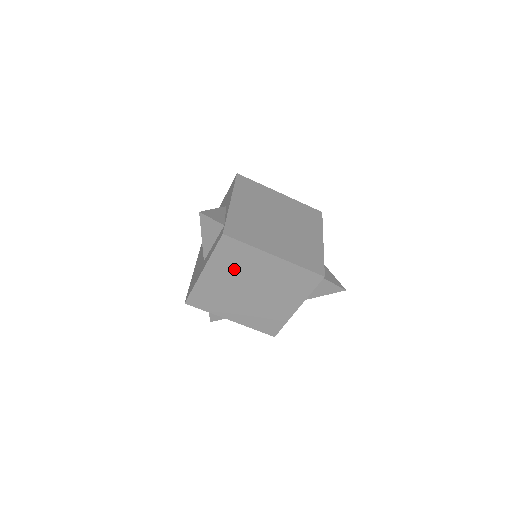
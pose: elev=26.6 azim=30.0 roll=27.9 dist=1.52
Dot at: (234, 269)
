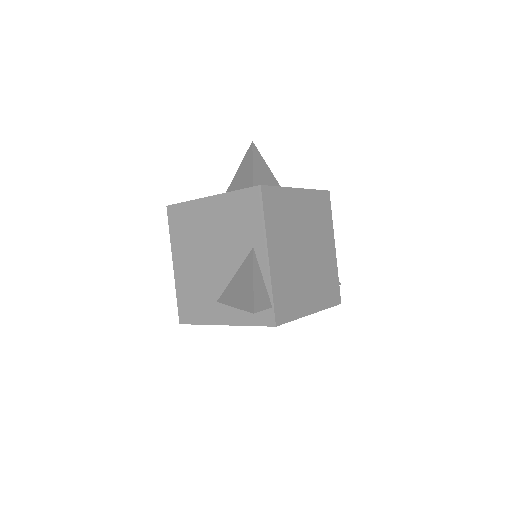
Dot at: occluded
